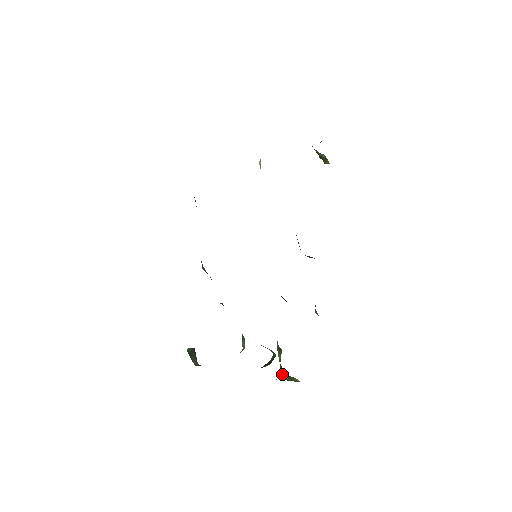
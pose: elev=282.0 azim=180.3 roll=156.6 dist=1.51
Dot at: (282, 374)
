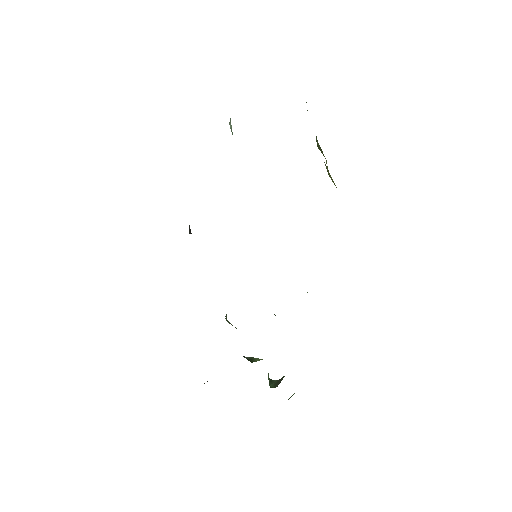
Dot at: occluded
